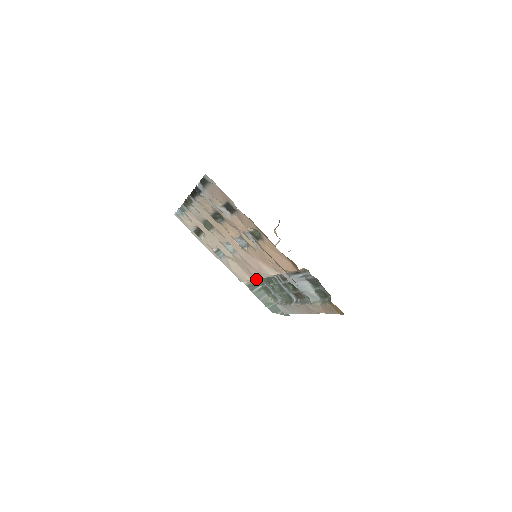
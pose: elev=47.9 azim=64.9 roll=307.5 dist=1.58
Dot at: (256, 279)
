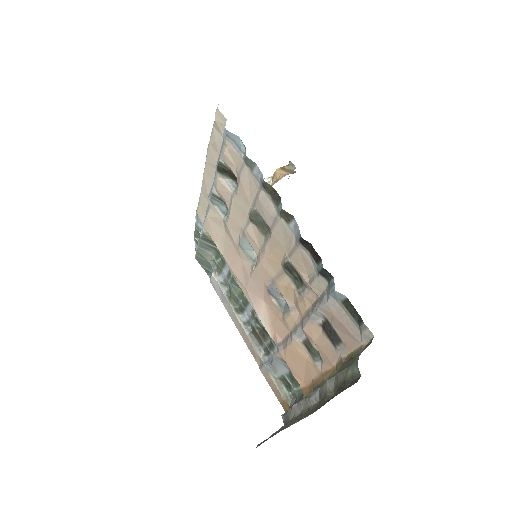
Dot at: (228, 265)
